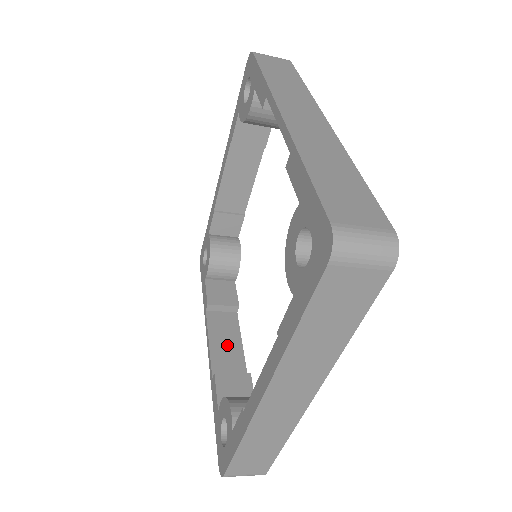
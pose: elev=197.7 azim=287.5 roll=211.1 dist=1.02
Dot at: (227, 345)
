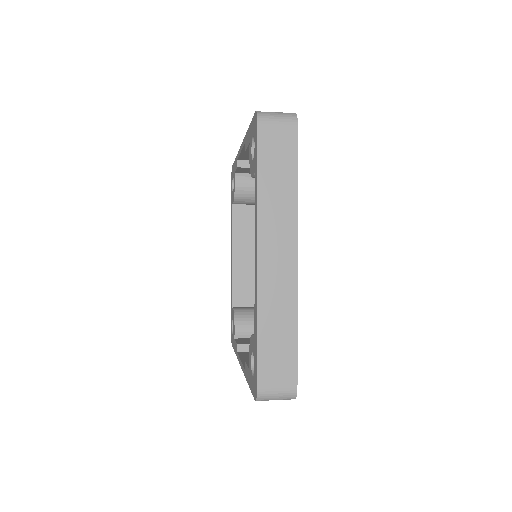
Dot at: occluded
